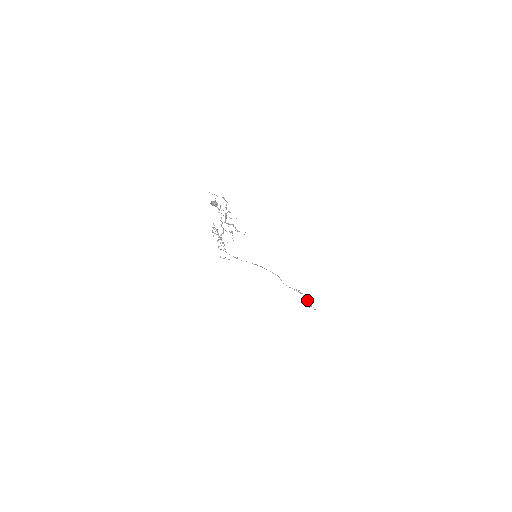
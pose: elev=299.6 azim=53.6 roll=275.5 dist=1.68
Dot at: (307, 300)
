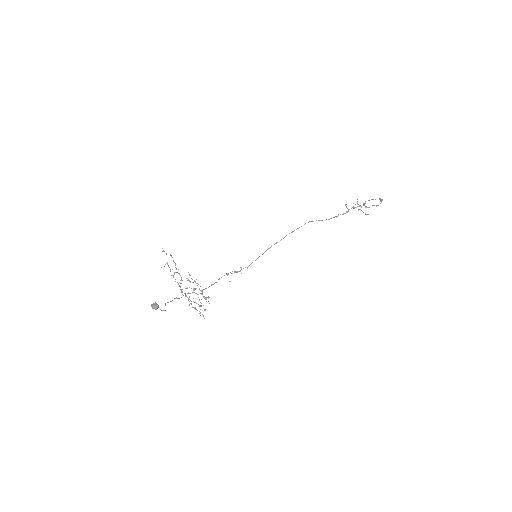
Dot at: occluded
